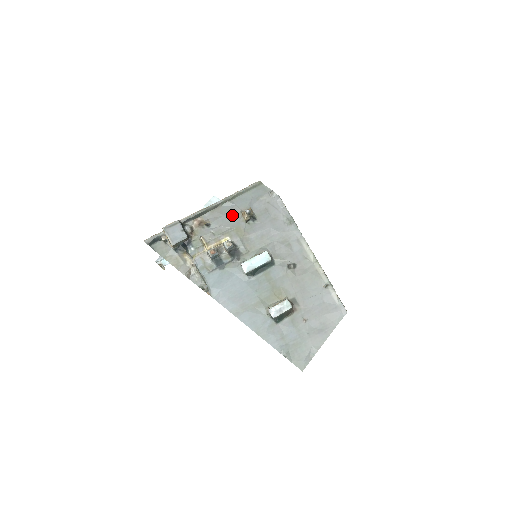
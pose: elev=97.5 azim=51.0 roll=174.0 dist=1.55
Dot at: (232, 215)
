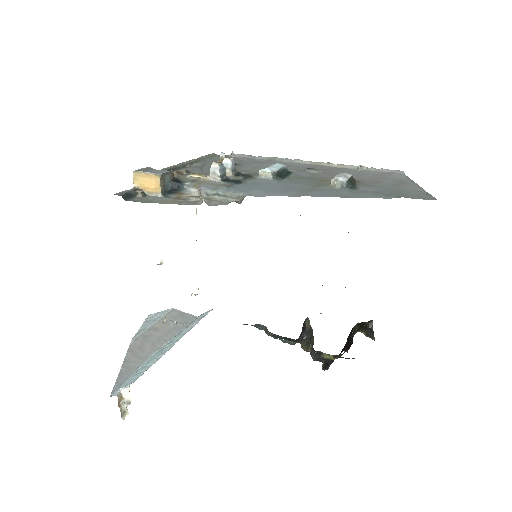
Dot at: (208, 166)
